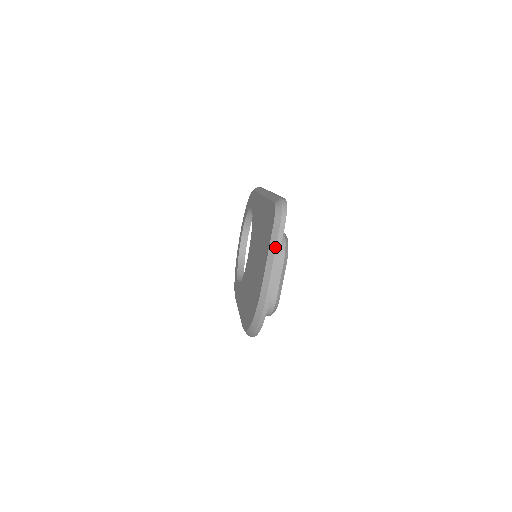
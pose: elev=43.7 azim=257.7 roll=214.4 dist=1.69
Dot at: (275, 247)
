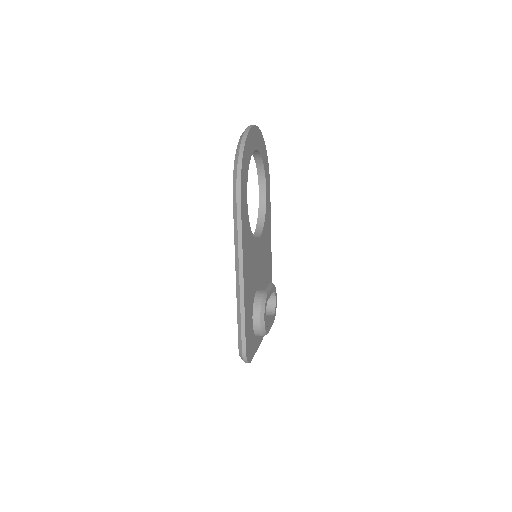
Dot at: occluded
